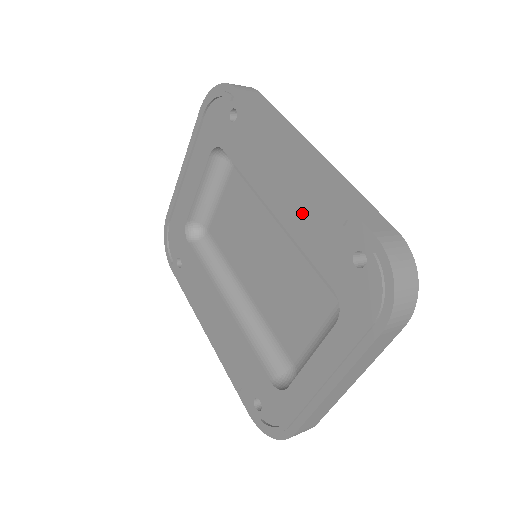
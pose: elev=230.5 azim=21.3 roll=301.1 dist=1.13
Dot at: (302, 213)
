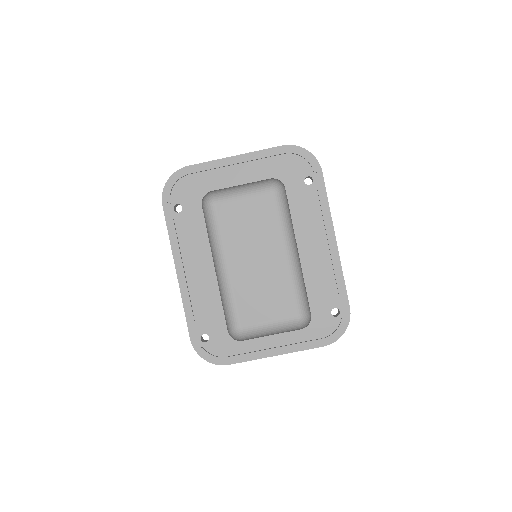
Dot at: (319, 270)
